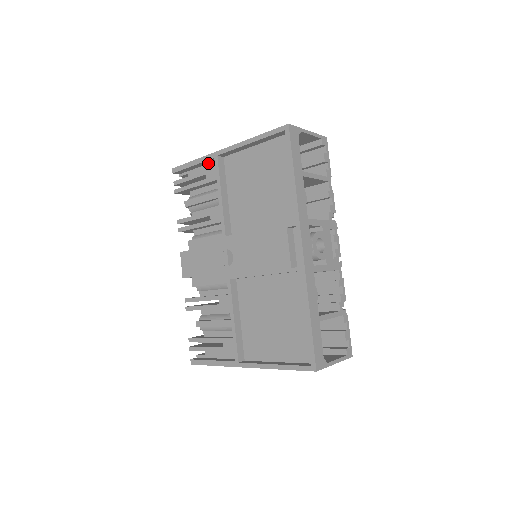
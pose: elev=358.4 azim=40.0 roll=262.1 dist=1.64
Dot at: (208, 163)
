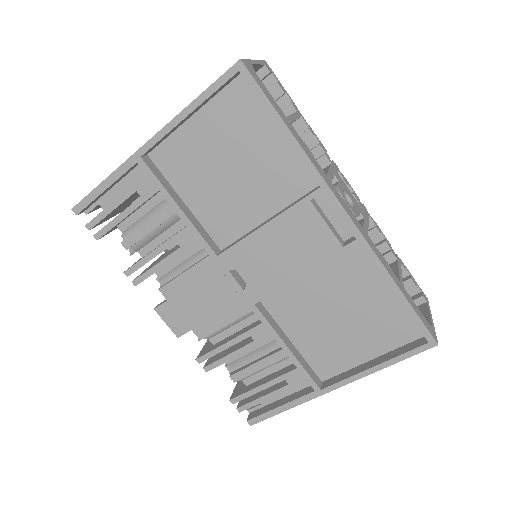
Dot at: (125, 174)
